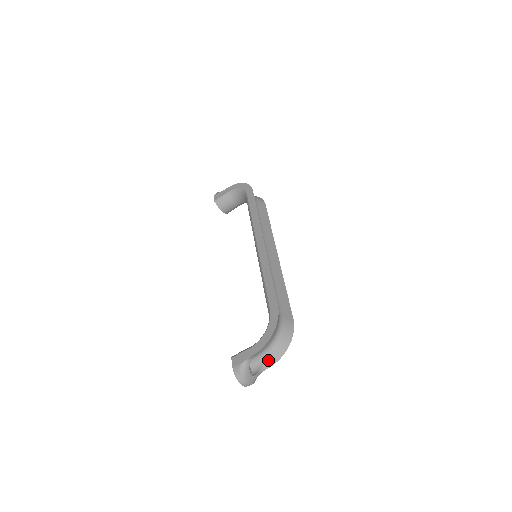
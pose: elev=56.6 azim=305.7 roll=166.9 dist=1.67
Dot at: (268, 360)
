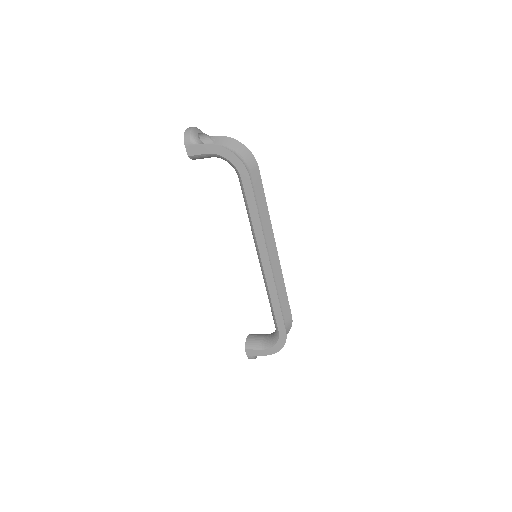
Dot at: occluded
